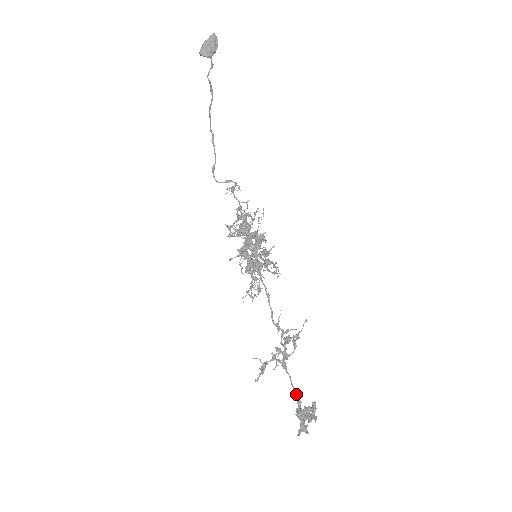
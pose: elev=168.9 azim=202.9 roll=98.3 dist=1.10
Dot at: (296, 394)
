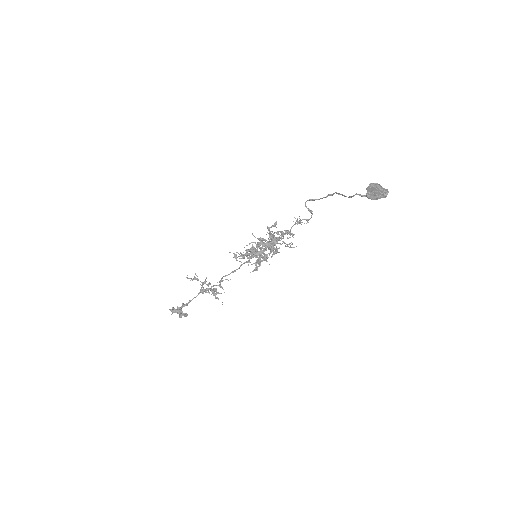
Dot at: occluded
